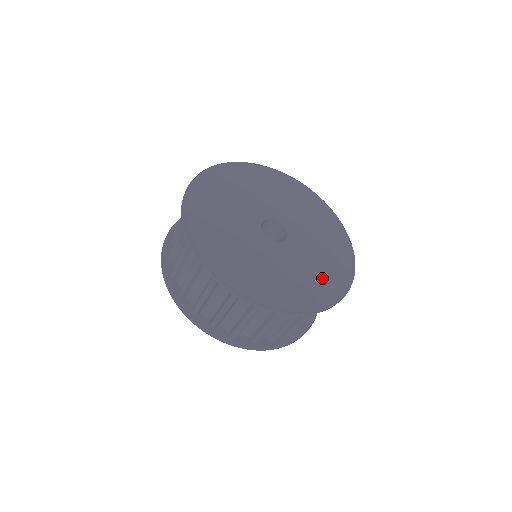
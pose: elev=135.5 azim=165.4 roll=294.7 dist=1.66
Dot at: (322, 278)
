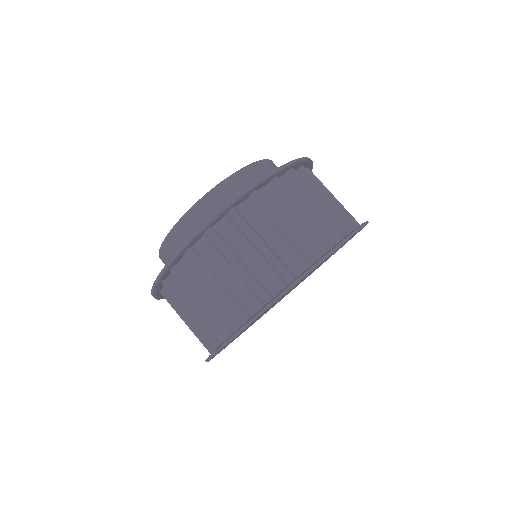
Dot at: occluded
